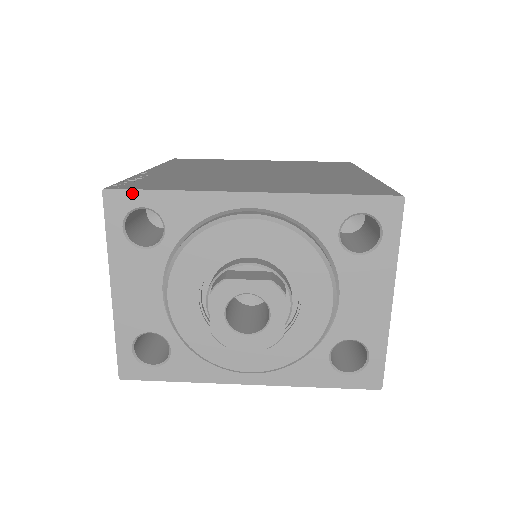
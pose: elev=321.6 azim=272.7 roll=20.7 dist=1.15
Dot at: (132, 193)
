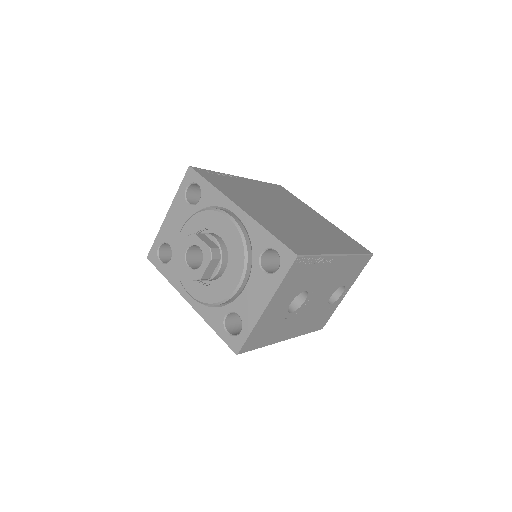
Dot at: (198, 175)
